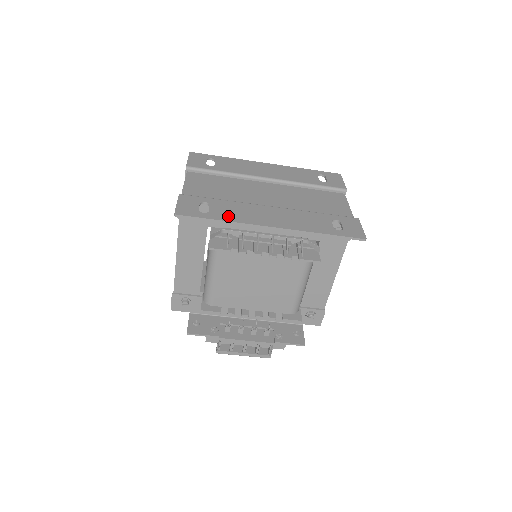
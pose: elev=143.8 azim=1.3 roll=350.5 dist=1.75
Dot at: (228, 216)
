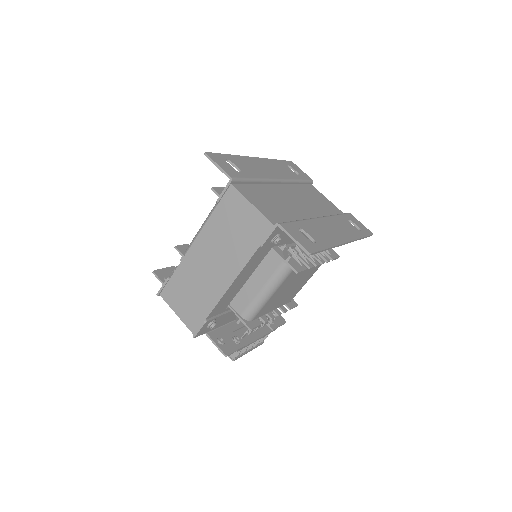
Dot at: (325, 241)
